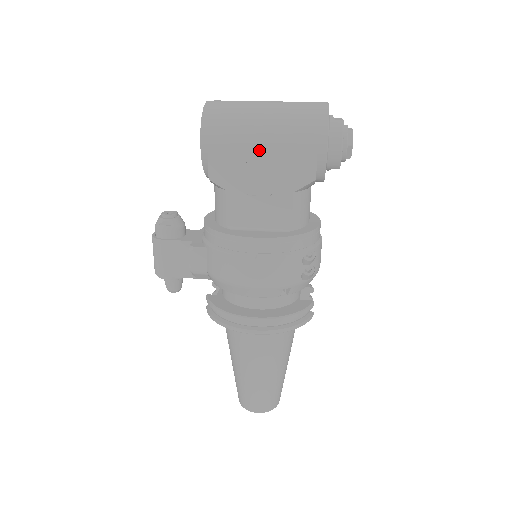
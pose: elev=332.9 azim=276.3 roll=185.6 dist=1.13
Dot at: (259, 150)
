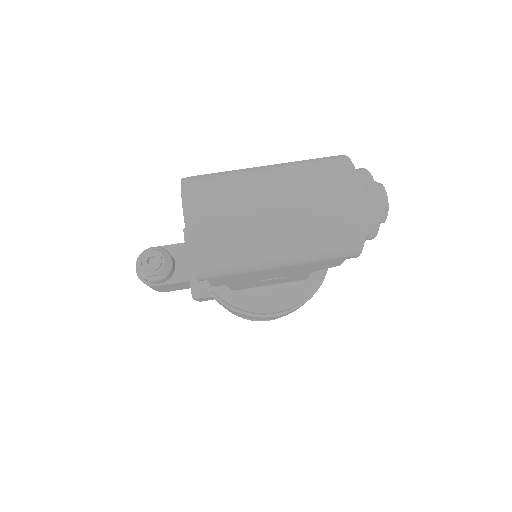
Dot at: (274, 270)
